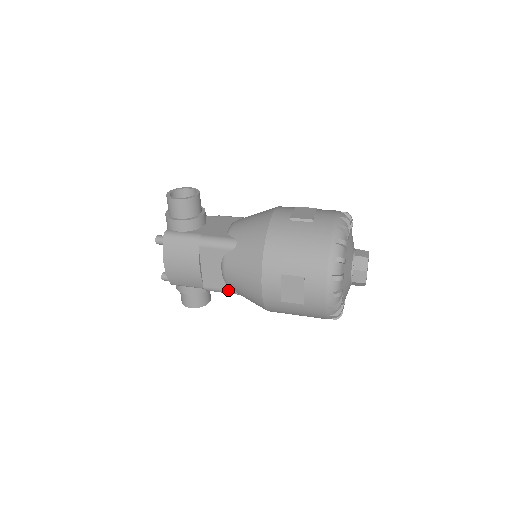
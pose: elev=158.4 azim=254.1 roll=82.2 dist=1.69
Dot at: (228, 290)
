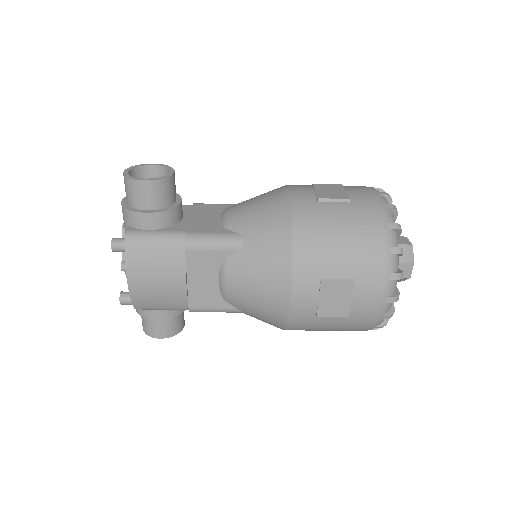
Dot at: (227, 308)
